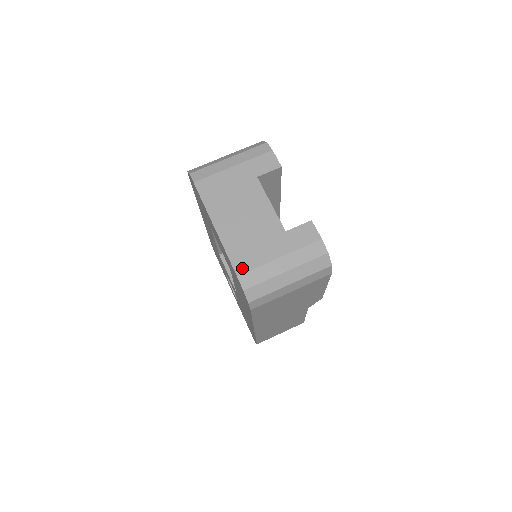
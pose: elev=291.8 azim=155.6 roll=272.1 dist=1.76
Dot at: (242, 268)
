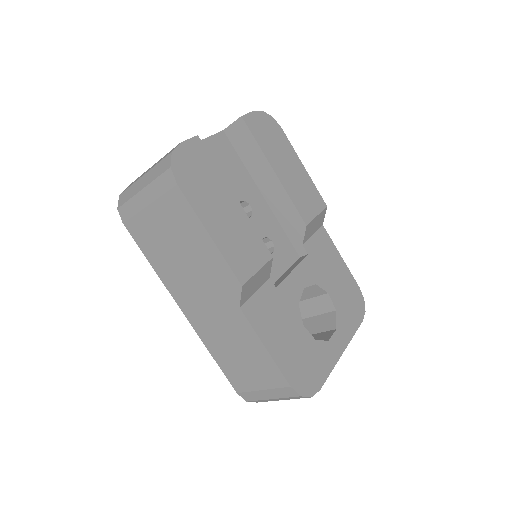
Dot at: occluded
